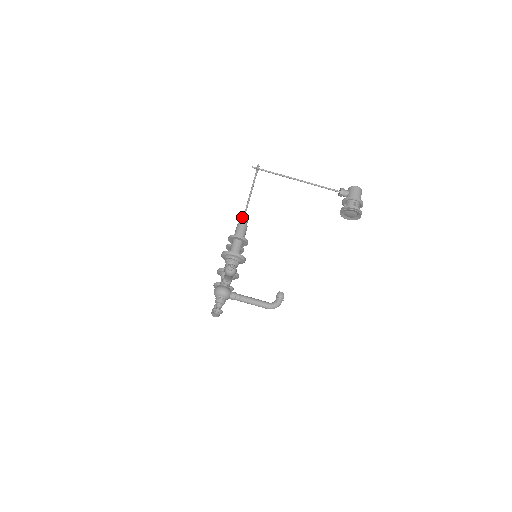
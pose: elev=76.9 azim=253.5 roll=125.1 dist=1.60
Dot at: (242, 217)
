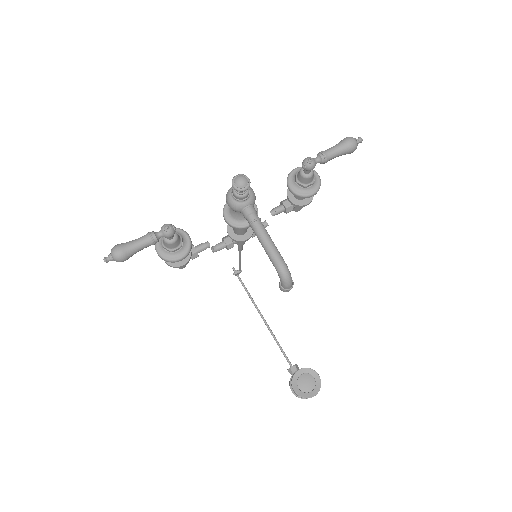
Dot at: occluded
